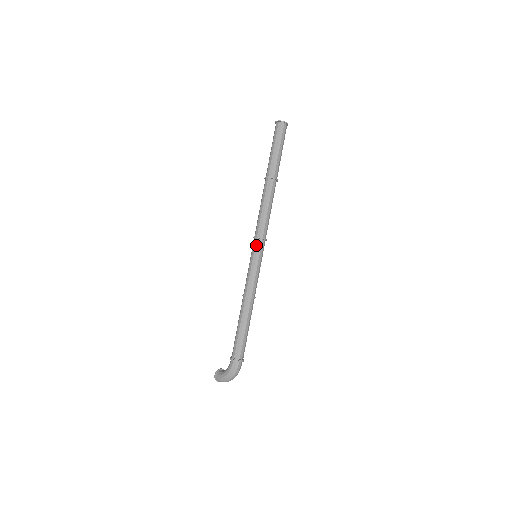
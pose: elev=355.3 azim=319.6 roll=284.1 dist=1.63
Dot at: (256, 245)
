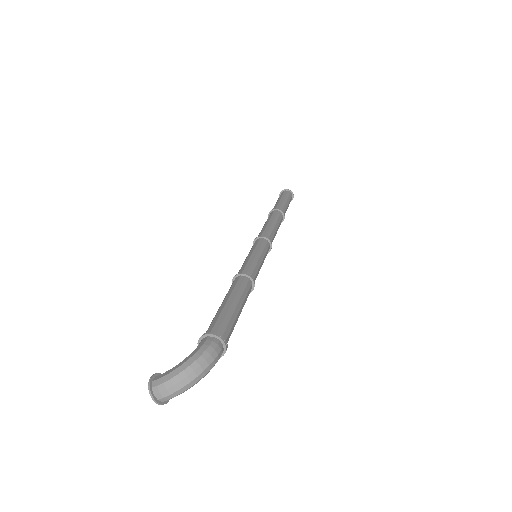
Dot at: (259, 242)
